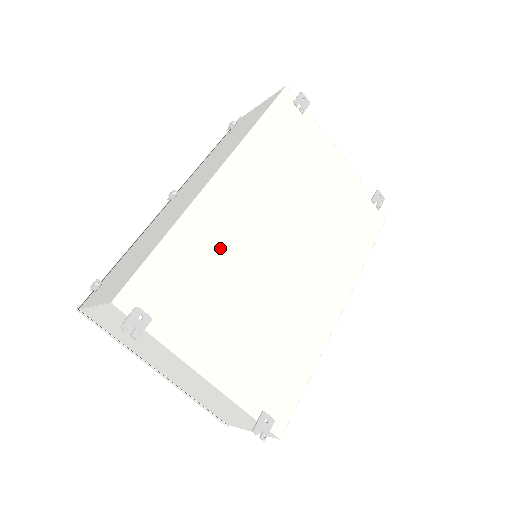
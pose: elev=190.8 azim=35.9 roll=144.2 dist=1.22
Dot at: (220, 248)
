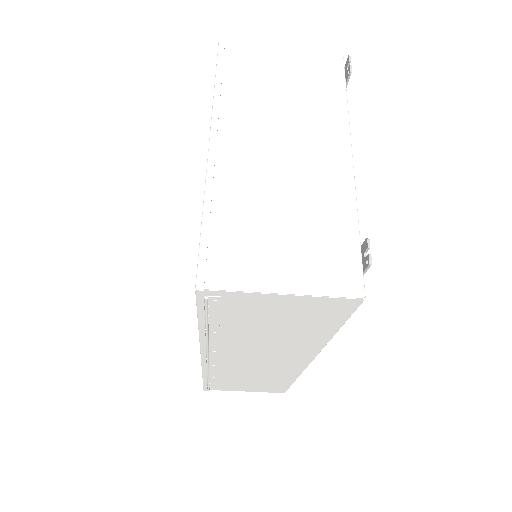
Dot at: occluded
